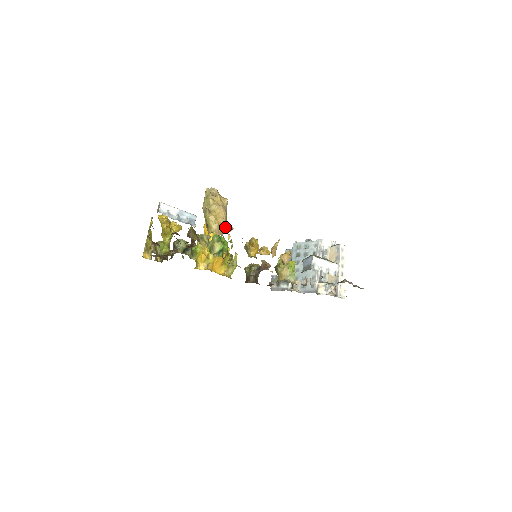
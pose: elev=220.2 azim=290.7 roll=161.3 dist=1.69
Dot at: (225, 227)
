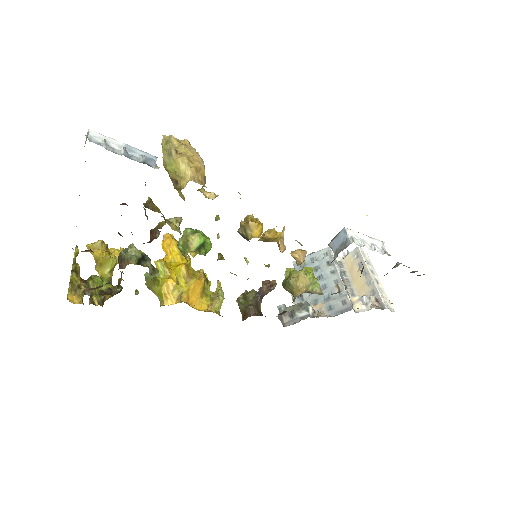
Dot at: (204, 193)
